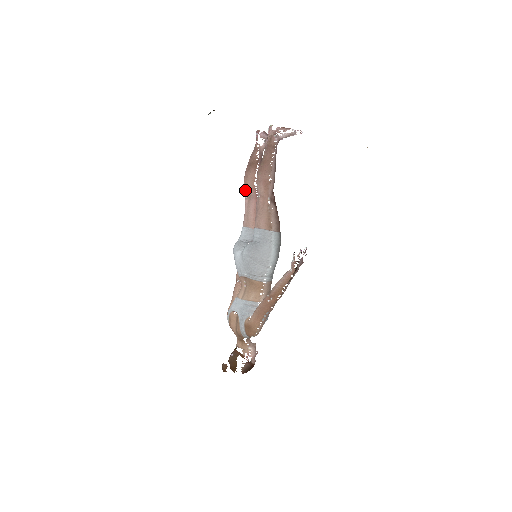
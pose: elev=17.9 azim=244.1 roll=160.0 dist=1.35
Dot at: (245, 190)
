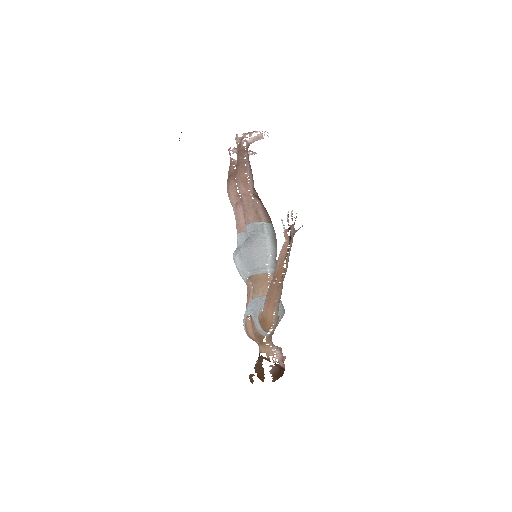
Dot at: (230, 201)
